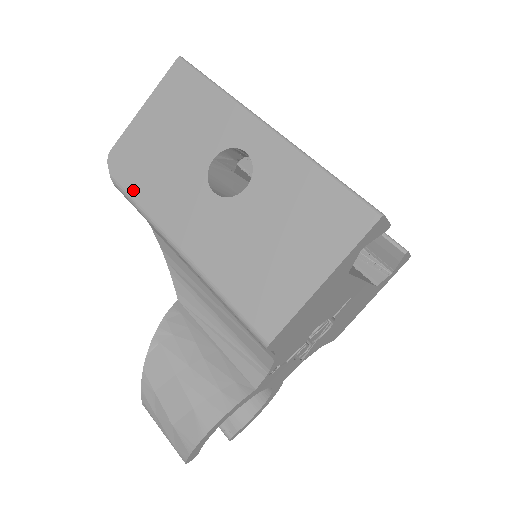
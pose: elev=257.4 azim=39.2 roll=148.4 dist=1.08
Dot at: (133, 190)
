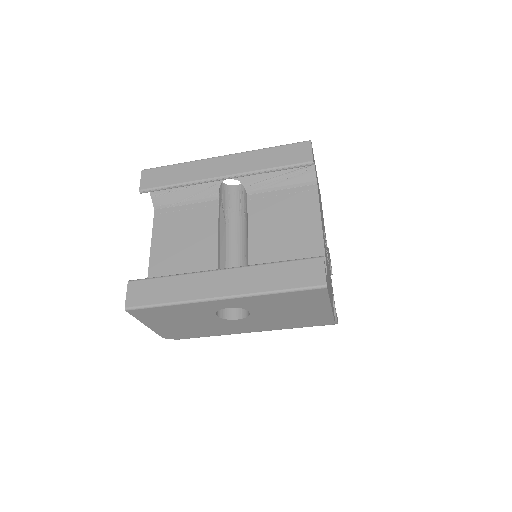
Dot at: (198, 336)
